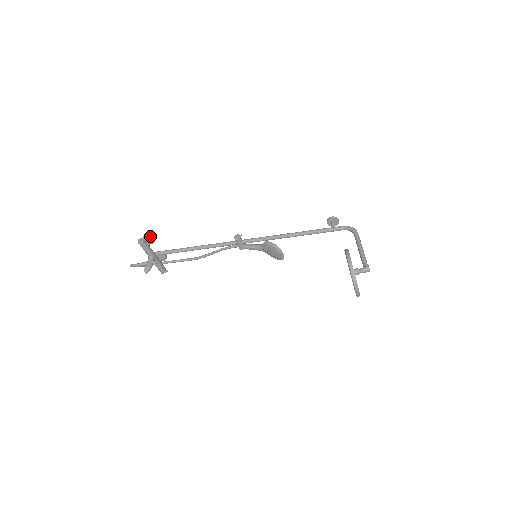
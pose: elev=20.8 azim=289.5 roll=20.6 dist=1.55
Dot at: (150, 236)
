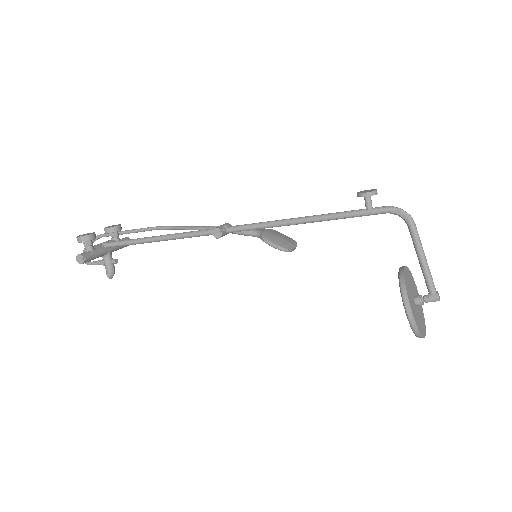
Dot at: (86, 240)
